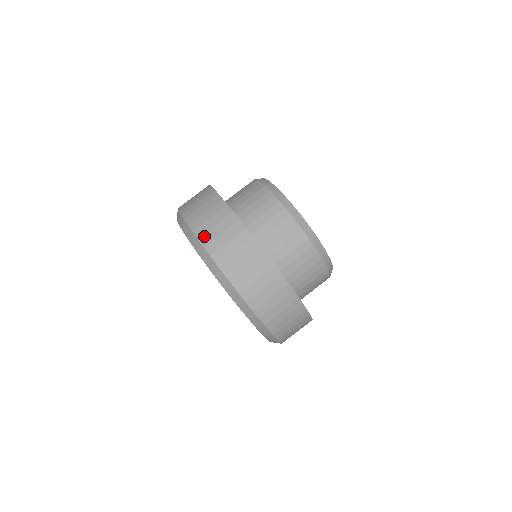
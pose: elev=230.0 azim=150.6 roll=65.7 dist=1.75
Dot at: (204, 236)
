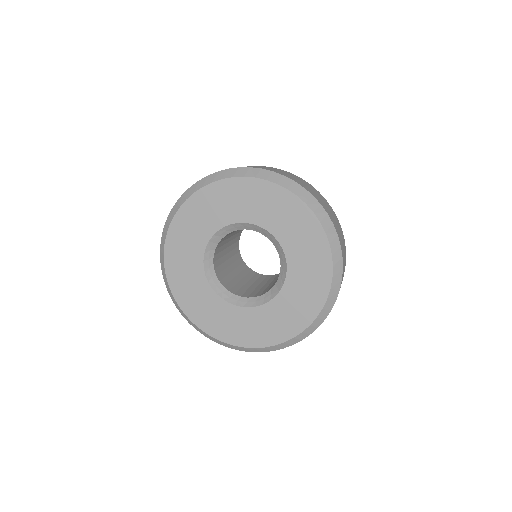
Dot at: occluded
